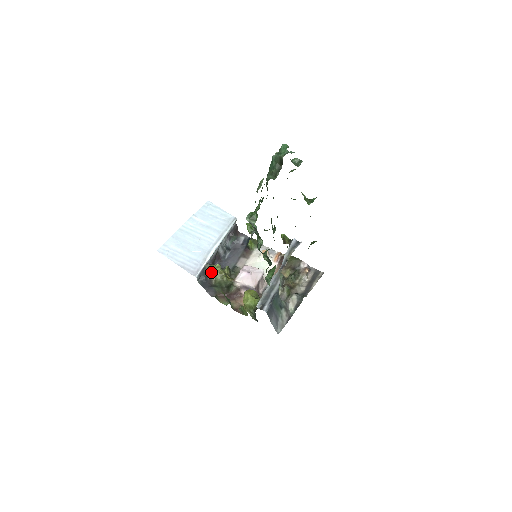
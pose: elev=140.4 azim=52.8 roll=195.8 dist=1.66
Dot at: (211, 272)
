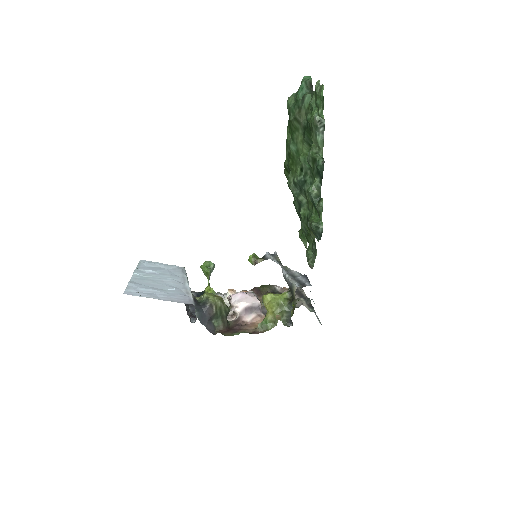
Dot at: (207, 298)
